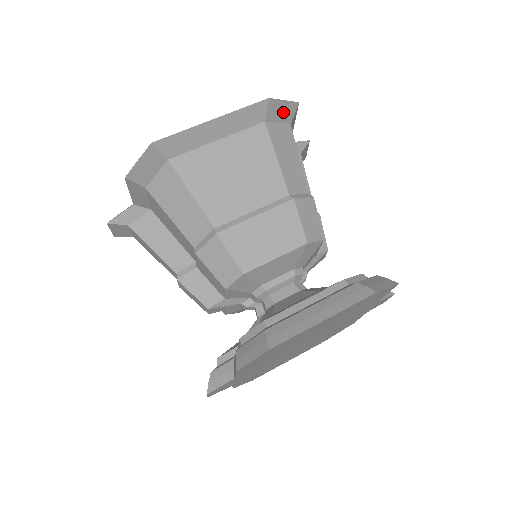
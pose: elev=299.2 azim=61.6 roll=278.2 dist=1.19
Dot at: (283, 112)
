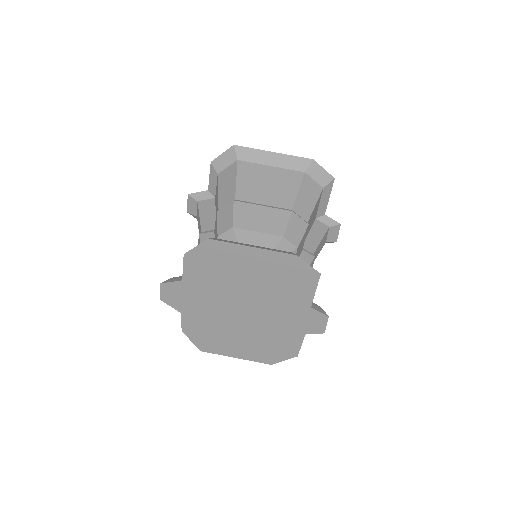
Dot at: (320, 176)
